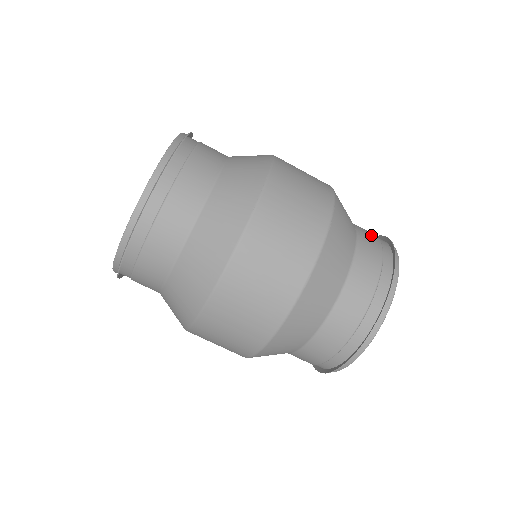
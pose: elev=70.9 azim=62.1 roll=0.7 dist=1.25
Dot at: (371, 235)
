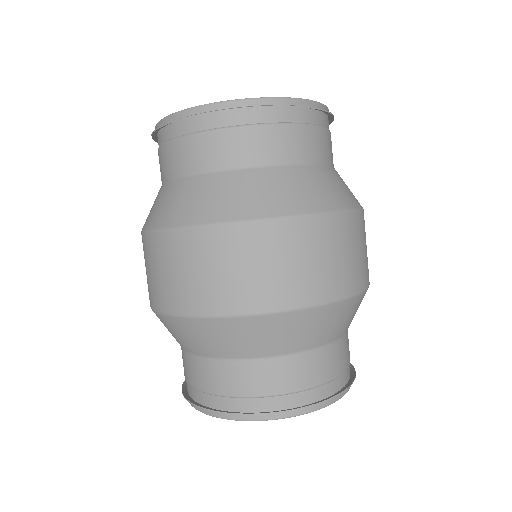
Dot at: occluded
